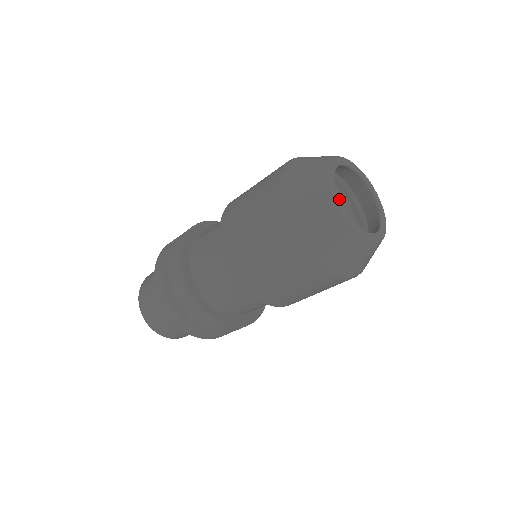
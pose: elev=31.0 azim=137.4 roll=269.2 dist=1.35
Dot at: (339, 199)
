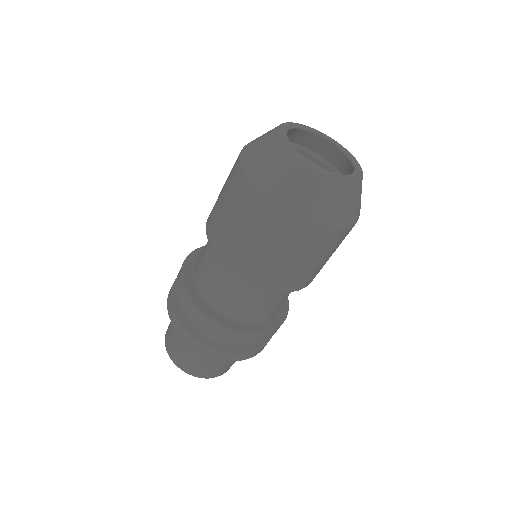
Dot at: (314, 164)
